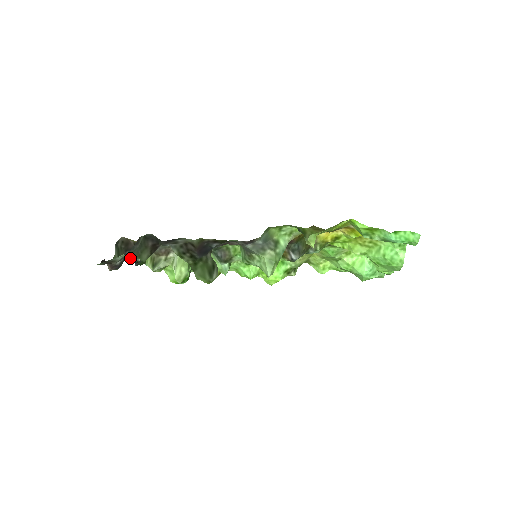
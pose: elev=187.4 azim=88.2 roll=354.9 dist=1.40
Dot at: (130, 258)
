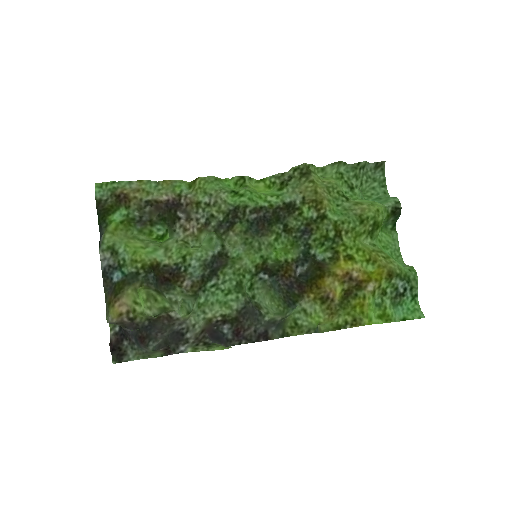
Dot at: (107, 276)
